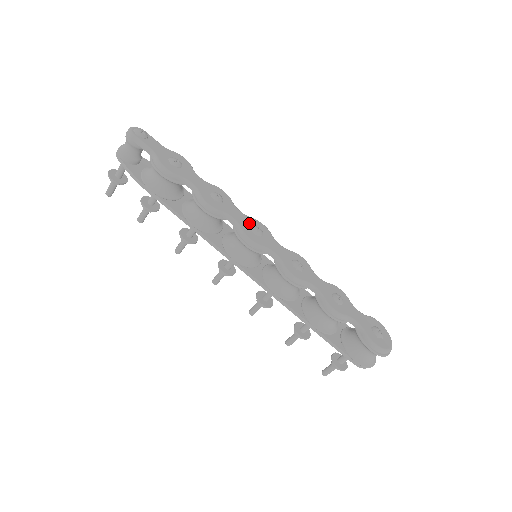
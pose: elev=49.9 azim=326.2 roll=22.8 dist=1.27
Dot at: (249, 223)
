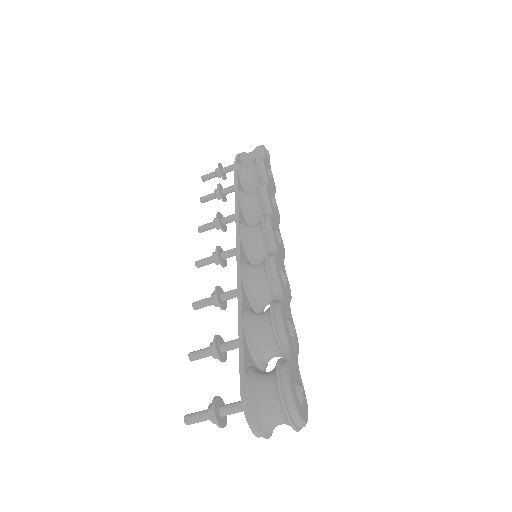
Dot at: occluded
